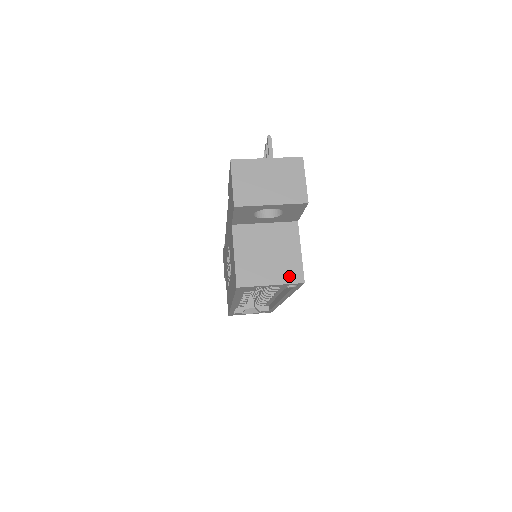
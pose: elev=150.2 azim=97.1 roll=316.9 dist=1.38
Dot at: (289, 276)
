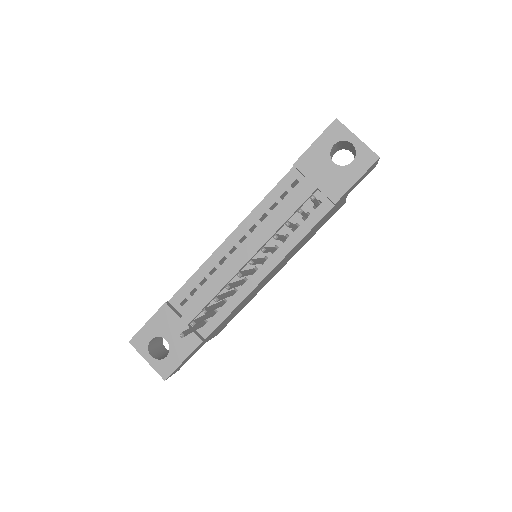
Dot at: occluded
